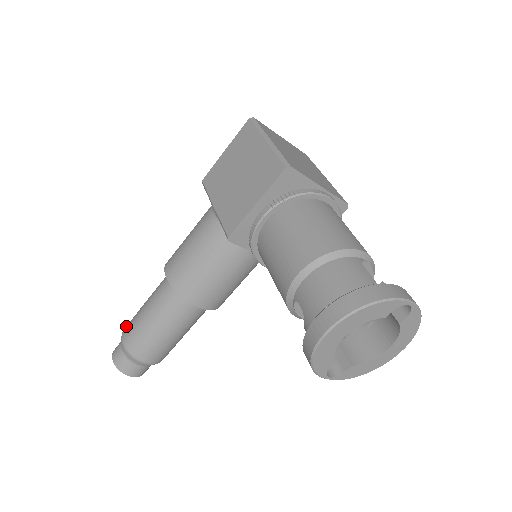
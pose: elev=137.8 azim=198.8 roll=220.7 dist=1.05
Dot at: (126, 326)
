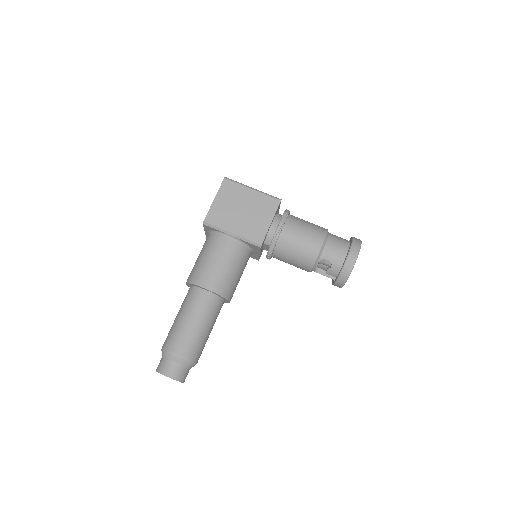
Dot at: (171, 346)
